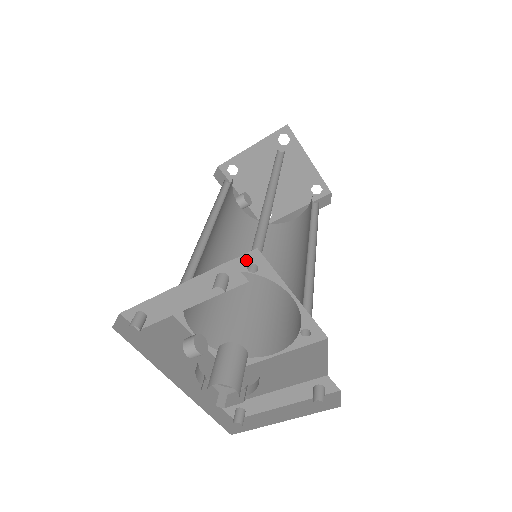
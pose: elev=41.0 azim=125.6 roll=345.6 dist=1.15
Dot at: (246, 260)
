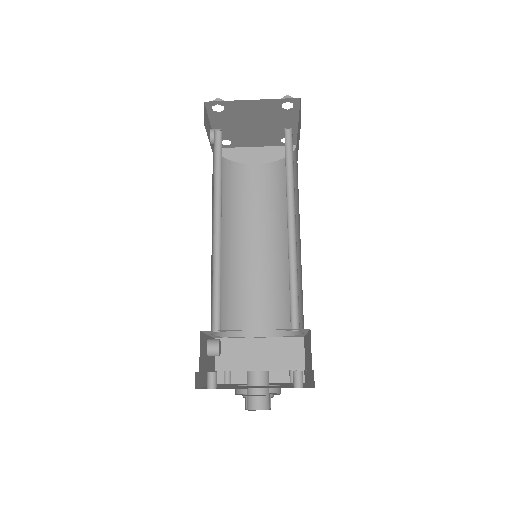
Dot at: (296, 329)
